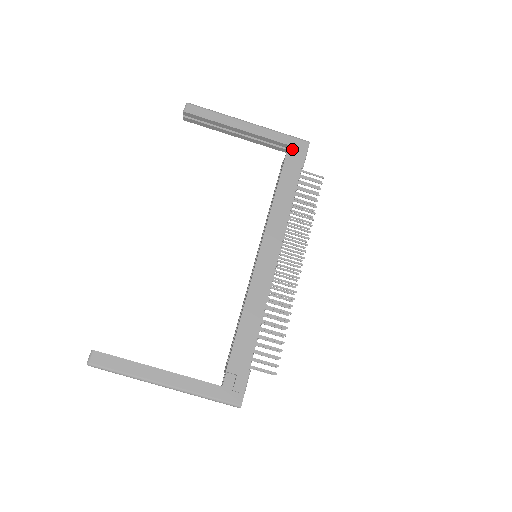
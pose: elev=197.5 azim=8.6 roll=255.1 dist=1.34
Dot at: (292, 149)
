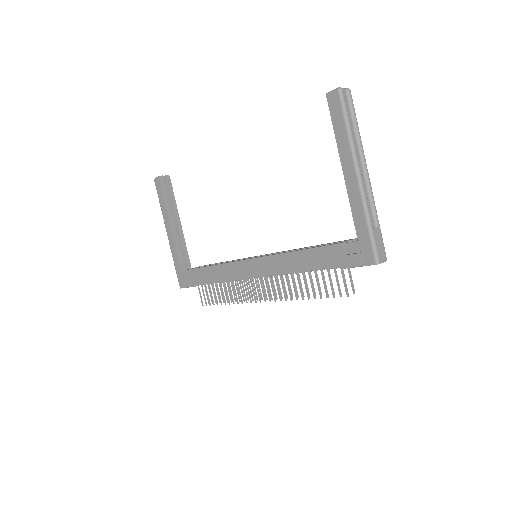
Dot at: (355, 246)
